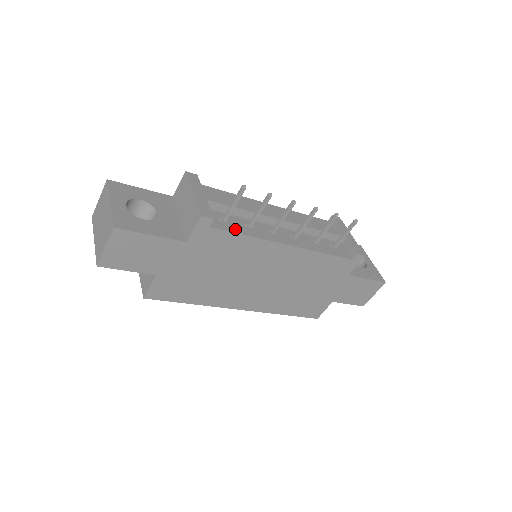
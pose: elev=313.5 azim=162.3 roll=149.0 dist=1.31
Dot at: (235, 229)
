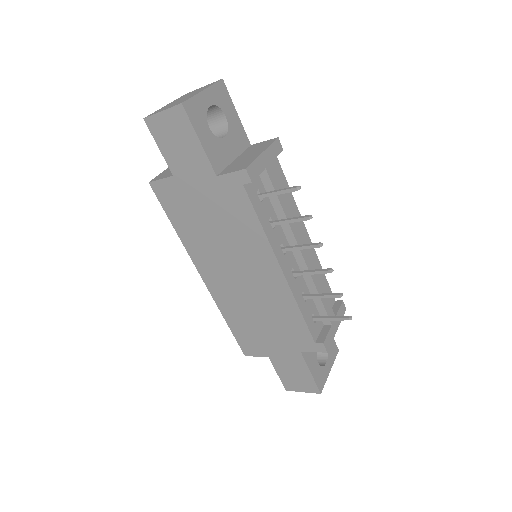
Dot at: (259, 210)
